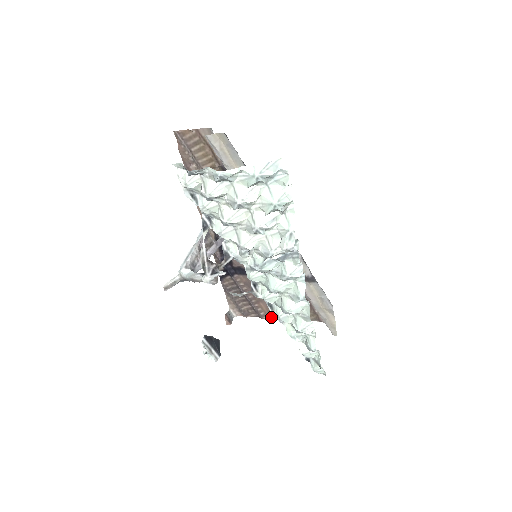
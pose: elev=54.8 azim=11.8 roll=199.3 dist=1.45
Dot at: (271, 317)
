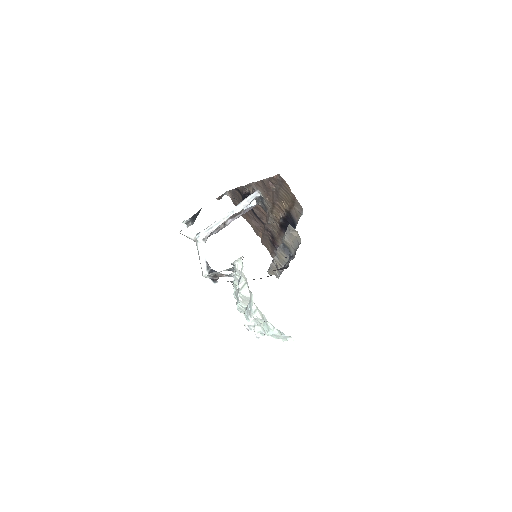
Dot at: (247, 221)
